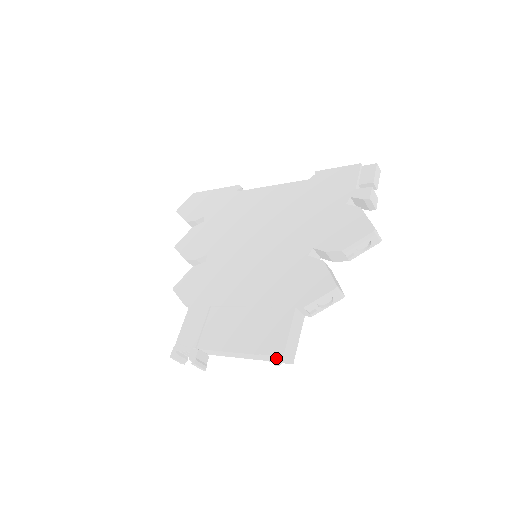
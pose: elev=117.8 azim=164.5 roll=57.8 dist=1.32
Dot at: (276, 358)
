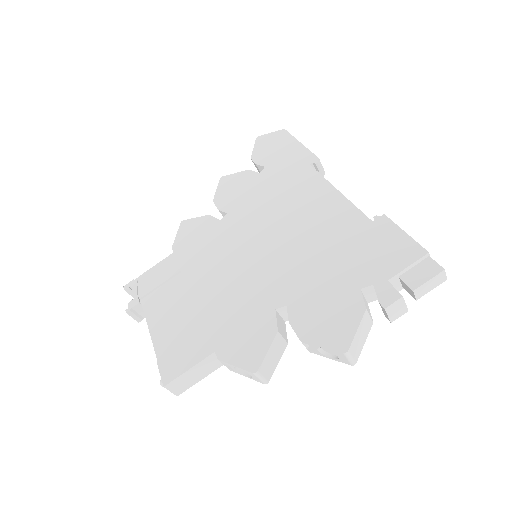
Dot at: (164, 379)
